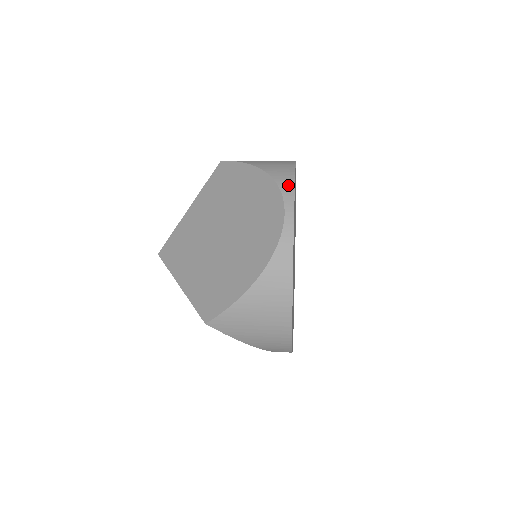
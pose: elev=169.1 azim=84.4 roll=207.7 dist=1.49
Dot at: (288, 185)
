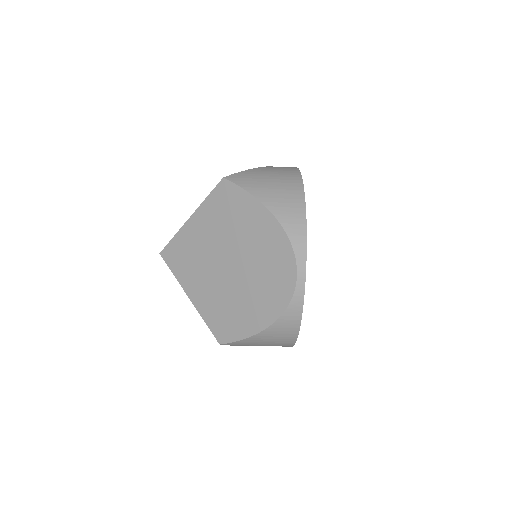
Dot at: occluded
